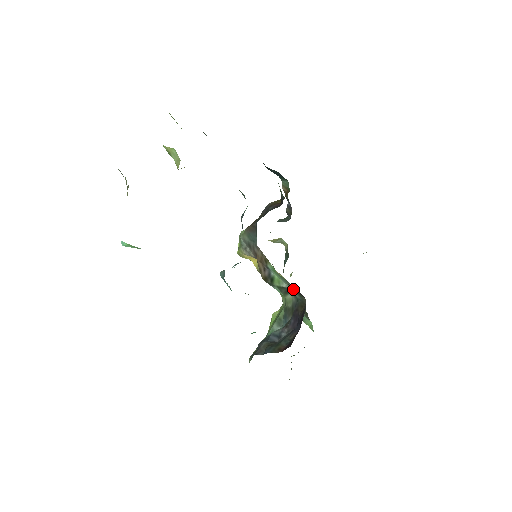
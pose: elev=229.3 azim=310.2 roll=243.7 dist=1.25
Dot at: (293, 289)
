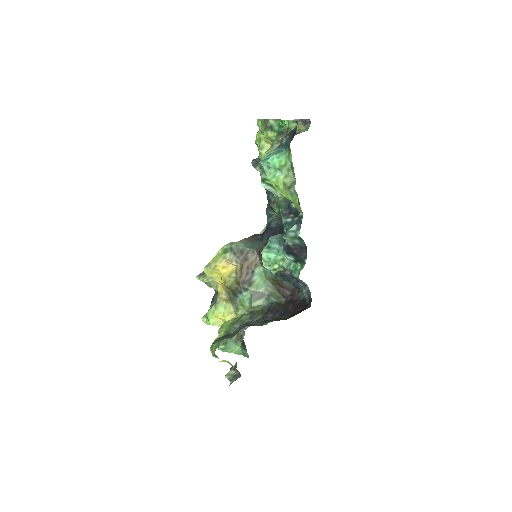
Dot at: (271, 293)
